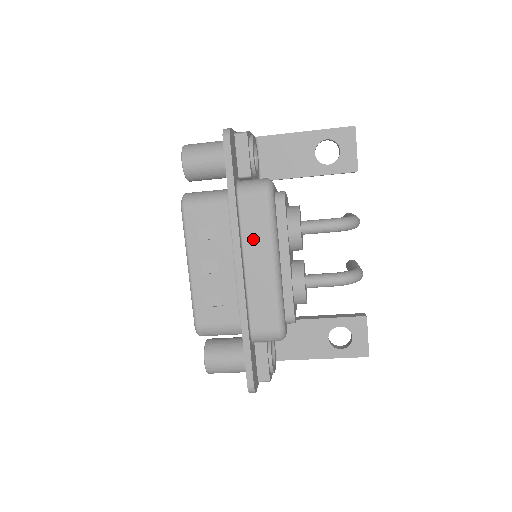
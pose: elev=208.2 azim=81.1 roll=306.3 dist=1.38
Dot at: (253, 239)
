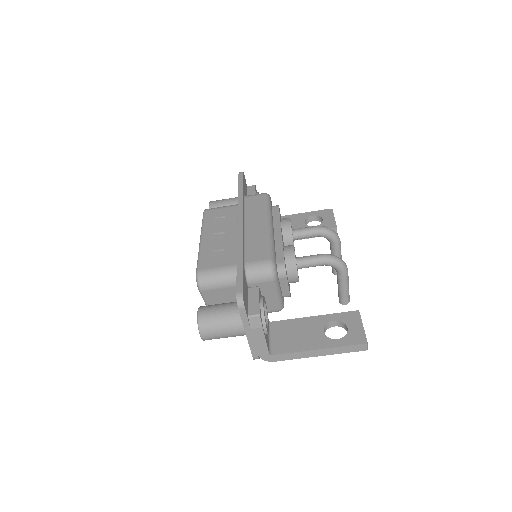
Dot at: (253, 214)
